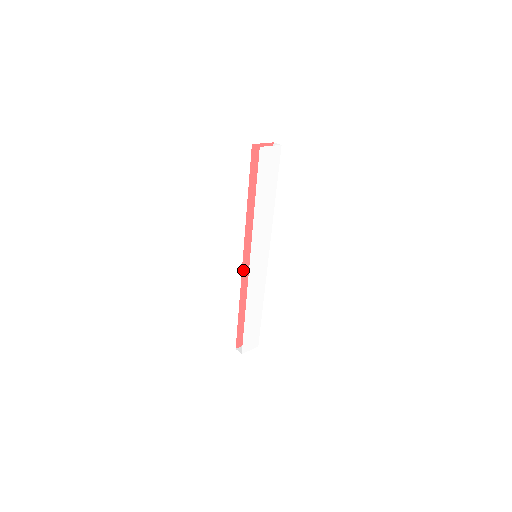
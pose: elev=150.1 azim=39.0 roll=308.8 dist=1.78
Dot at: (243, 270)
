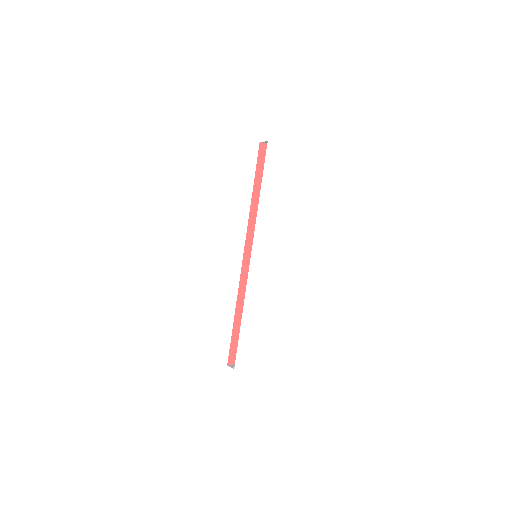
Dot at: (242, 270)
